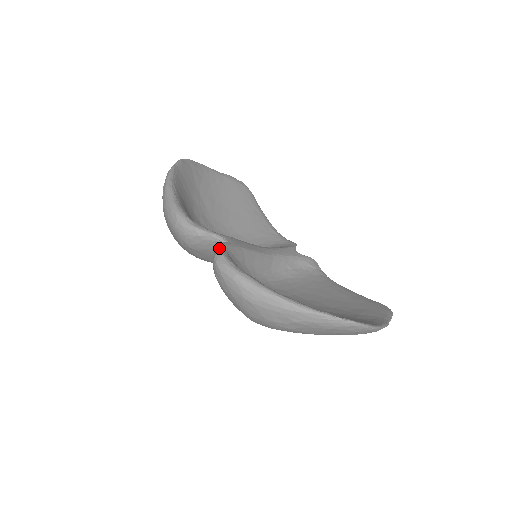
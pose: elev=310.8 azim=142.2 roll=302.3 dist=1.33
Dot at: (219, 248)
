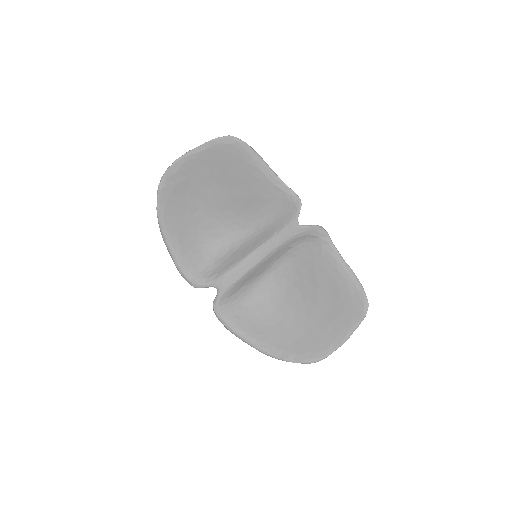
Dot at: (213, 306)
